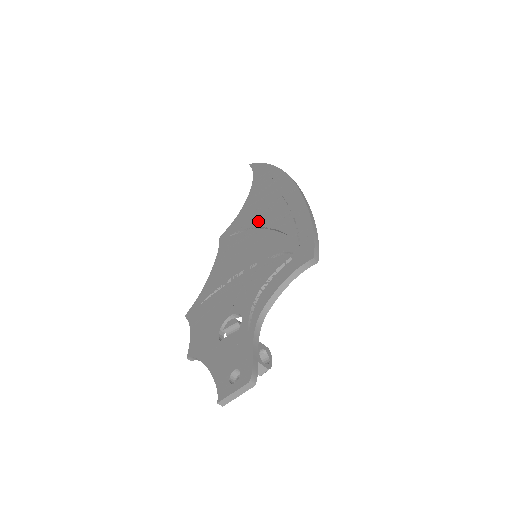
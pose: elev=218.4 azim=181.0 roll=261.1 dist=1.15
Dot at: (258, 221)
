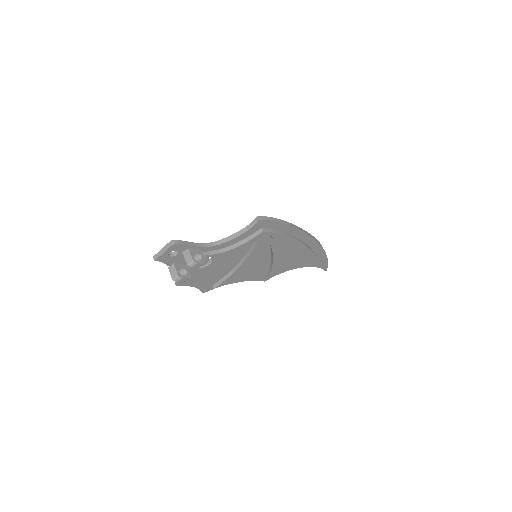
Dot at: occluded
